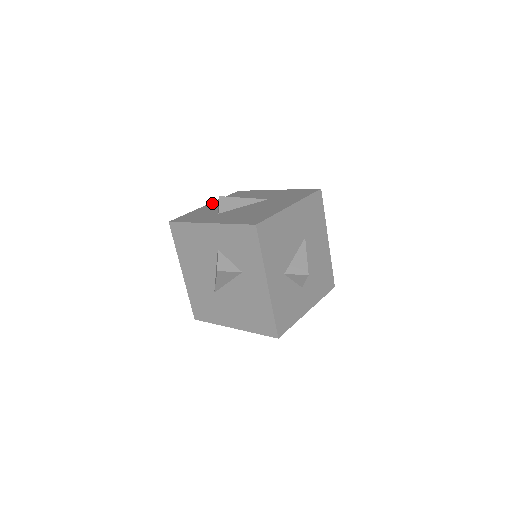
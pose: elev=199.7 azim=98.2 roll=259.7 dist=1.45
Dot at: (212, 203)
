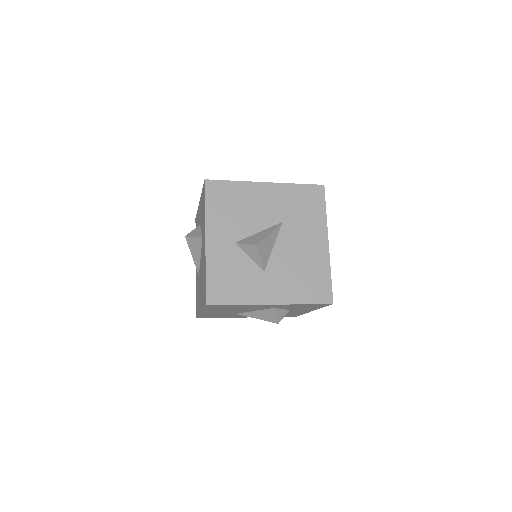
Dot at: occluded
